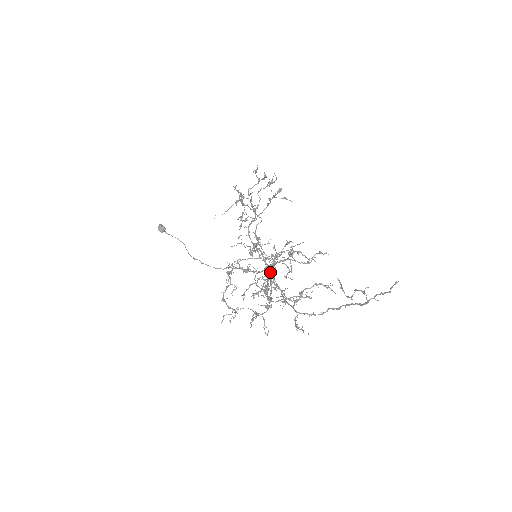
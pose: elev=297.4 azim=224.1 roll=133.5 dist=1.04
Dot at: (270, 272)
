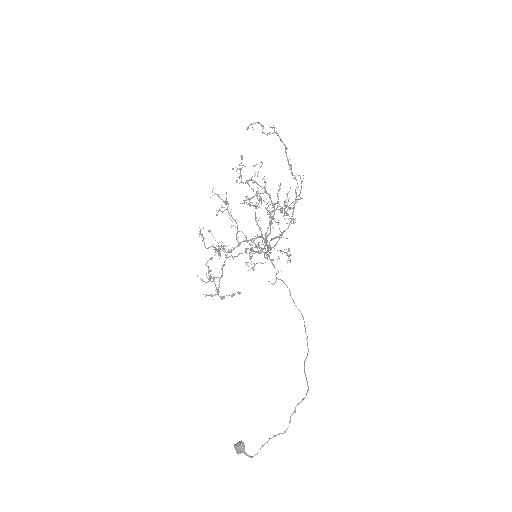
Dot at: (273, 247)
